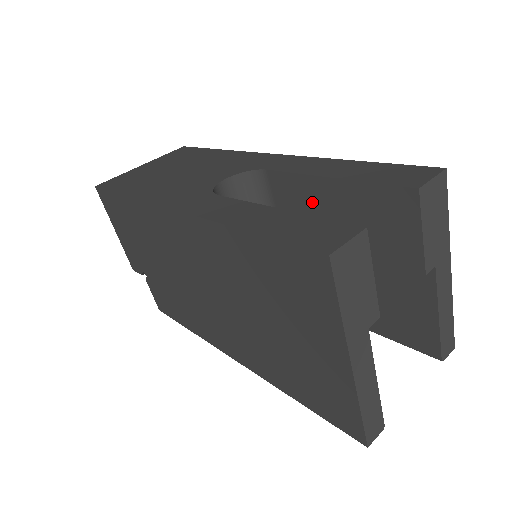
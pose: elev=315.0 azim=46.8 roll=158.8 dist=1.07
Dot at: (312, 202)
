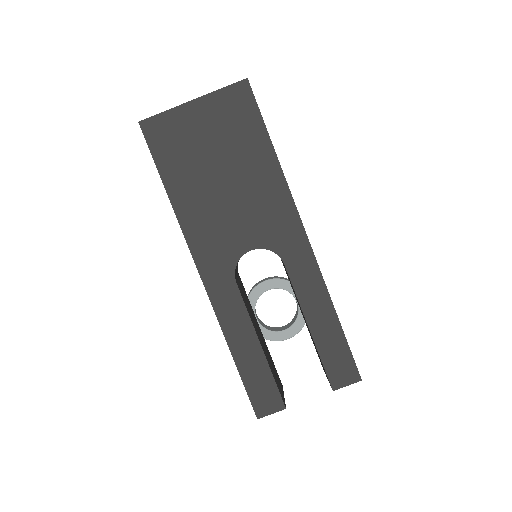
Dot at: occluded
